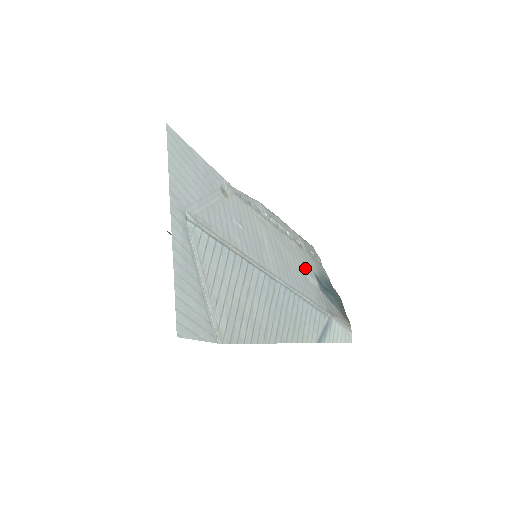
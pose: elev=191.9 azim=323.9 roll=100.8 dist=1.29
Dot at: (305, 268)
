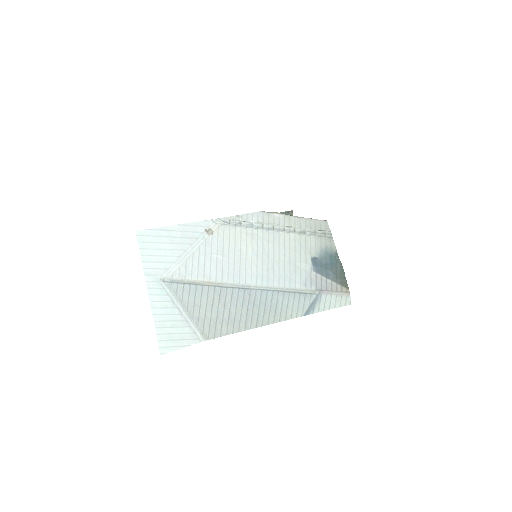
Dot at: (299, 257)
